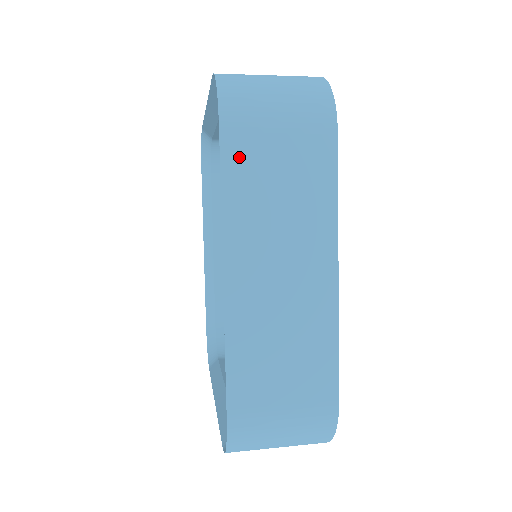
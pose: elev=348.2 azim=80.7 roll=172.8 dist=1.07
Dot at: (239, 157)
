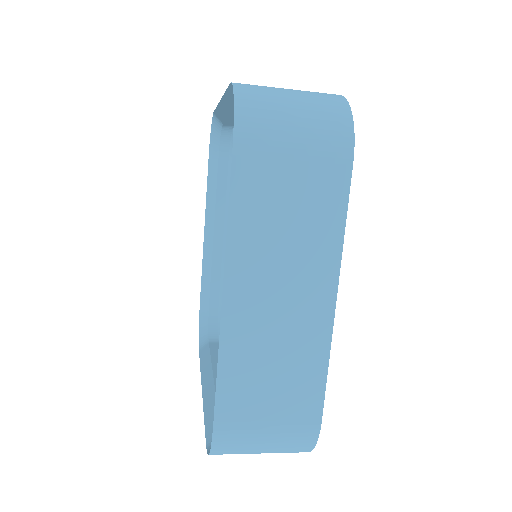
Dot at: (250, 181)
